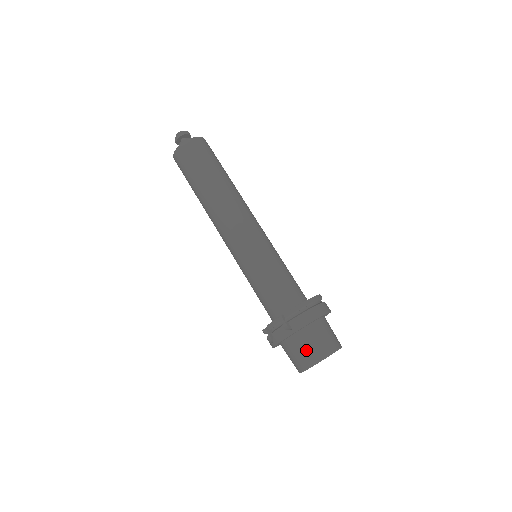
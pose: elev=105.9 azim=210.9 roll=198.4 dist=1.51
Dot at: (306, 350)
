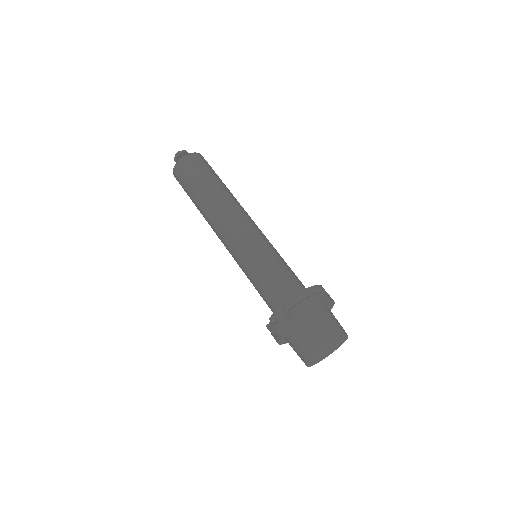
Dot at: (310, 338)
